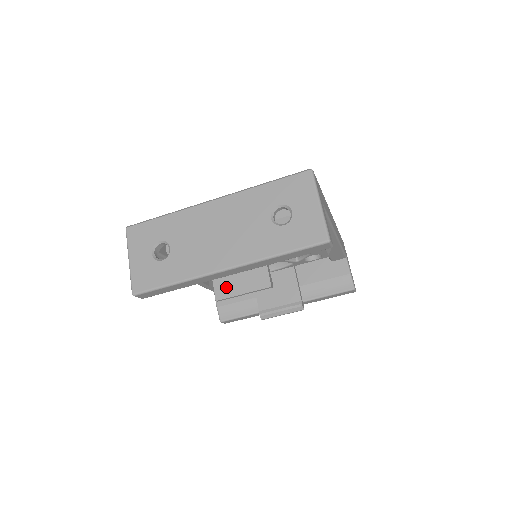
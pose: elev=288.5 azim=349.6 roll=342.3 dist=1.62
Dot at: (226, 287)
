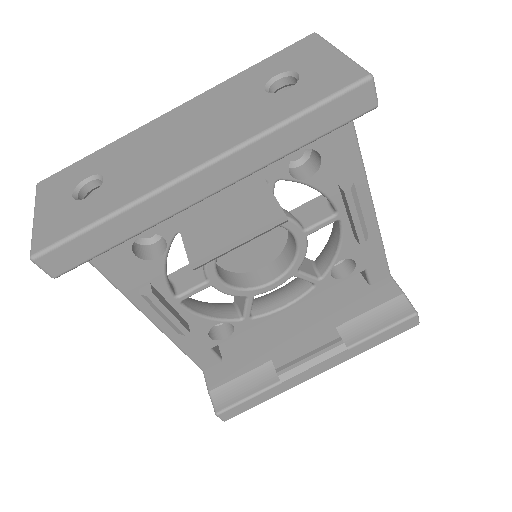
Dot at: (206, 241)
